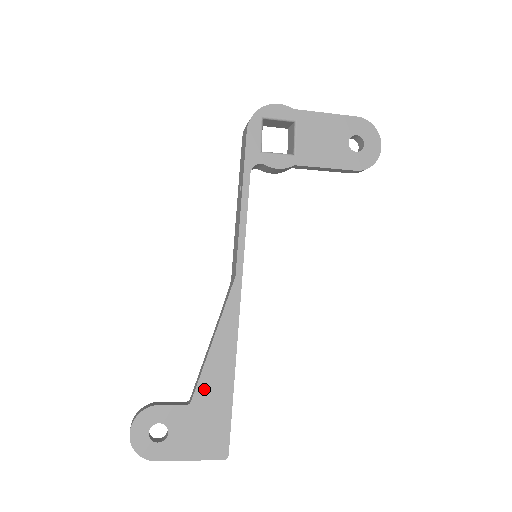
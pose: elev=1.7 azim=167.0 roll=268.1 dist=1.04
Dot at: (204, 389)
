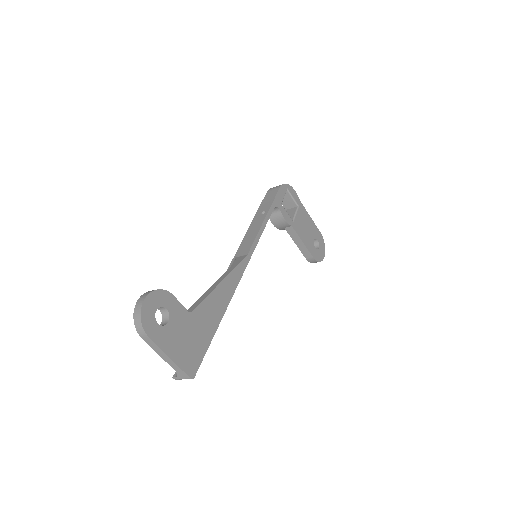
Dot at: (203, 310)
